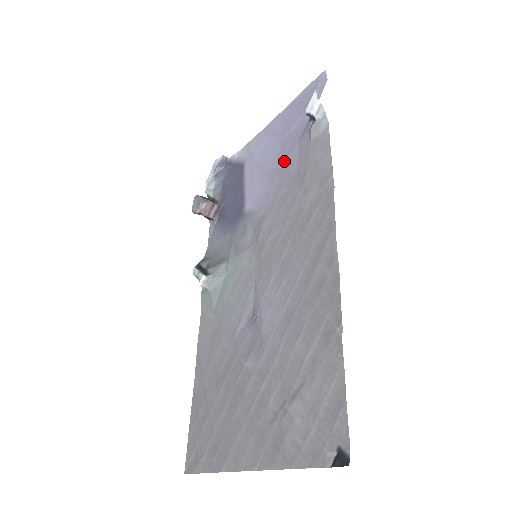
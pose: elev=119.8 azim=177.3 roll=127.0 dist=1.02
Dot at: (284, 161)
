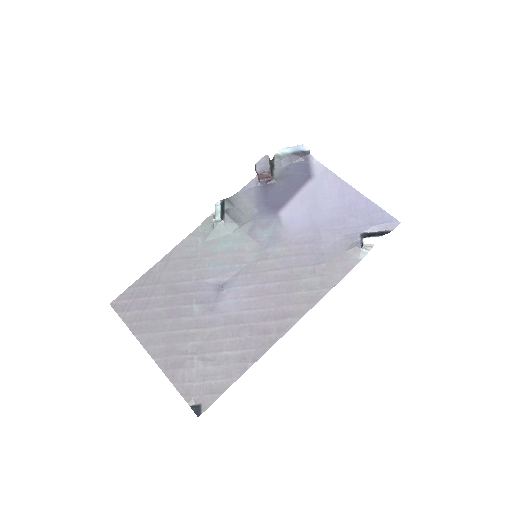
Dot at: (326, 231)
